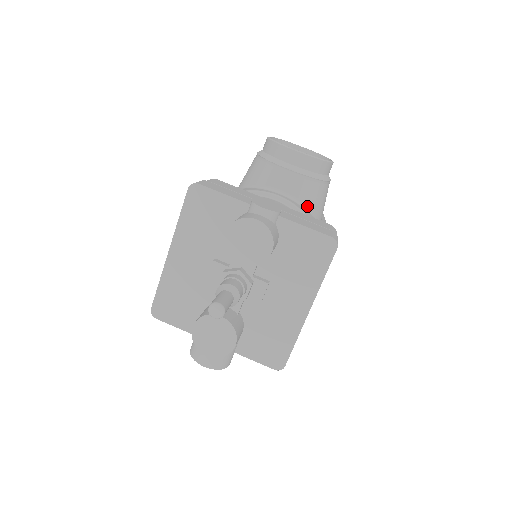
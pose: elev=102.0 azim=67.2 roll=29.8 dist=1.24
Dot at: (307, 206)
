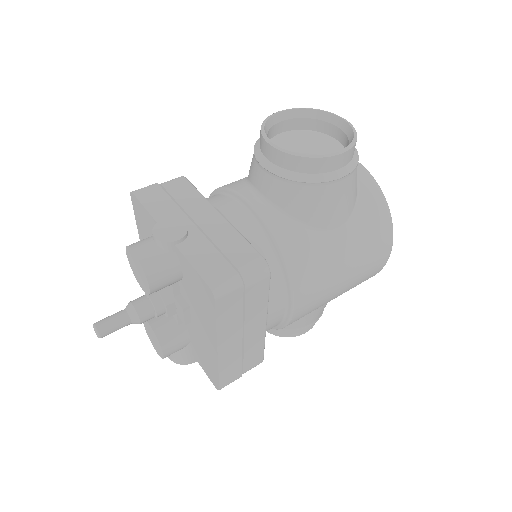
Dot at: (291, 213)
